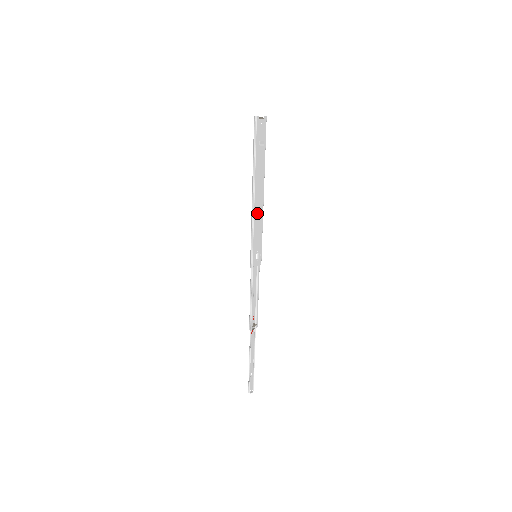
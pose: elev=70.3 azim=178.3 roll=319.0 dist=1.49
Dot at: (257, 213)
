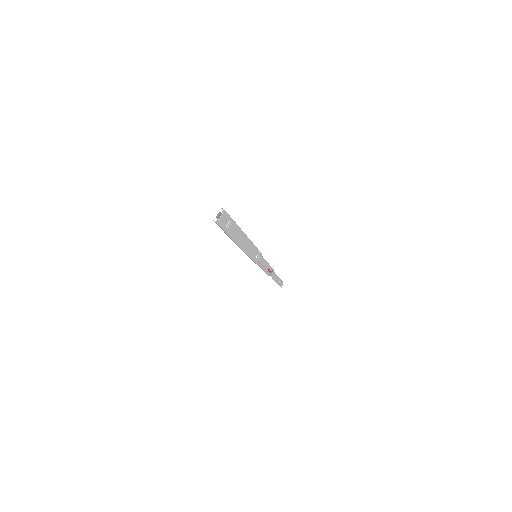
Dot at: (246, 247)
